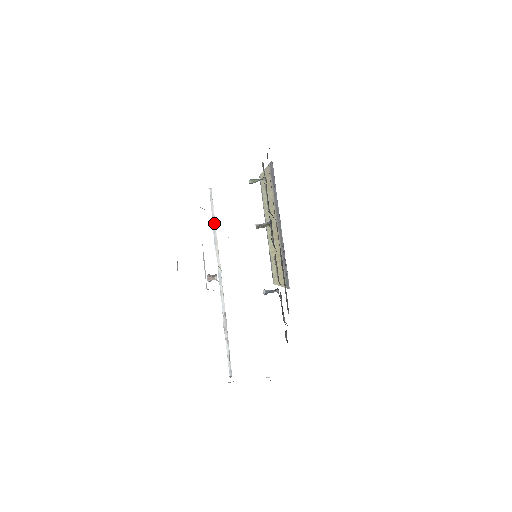
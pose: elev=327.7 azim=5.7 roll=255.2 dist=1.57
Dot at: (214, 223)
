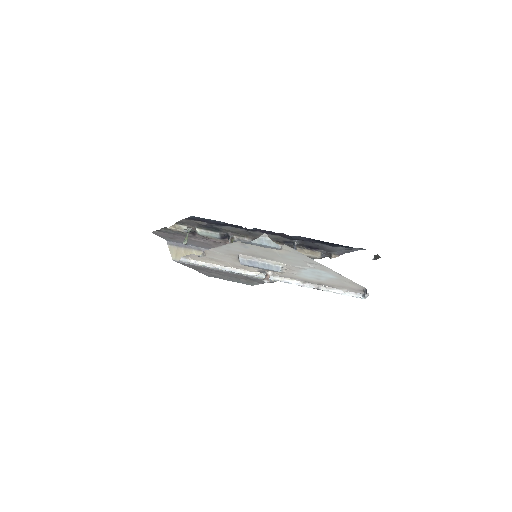
Dot at: (215, 266)
